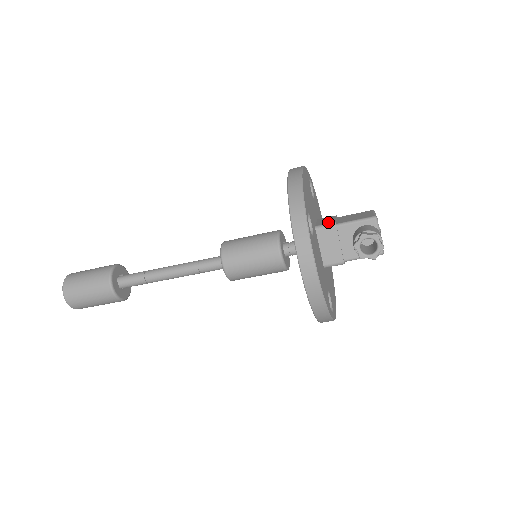
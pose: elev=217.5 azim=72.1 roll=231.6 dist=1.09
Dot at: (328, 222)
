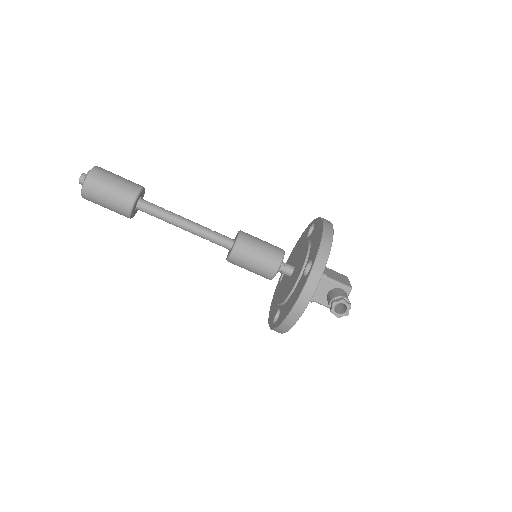
Dot at: occluded
